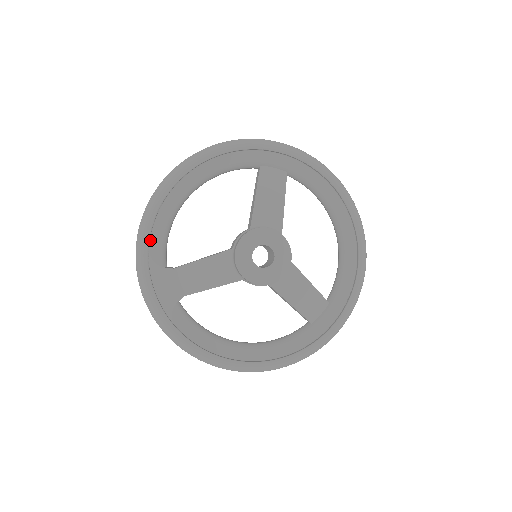
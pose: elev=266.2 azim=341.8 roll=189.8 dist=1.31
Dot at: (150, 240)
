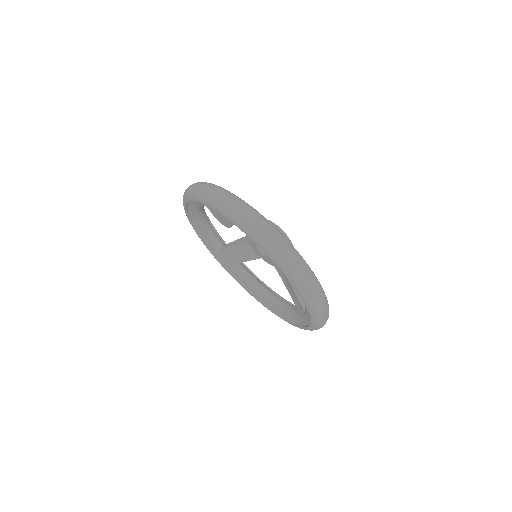
Dot at: occluded
